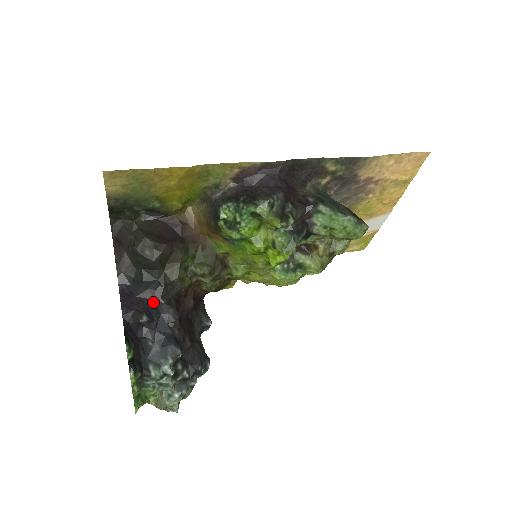
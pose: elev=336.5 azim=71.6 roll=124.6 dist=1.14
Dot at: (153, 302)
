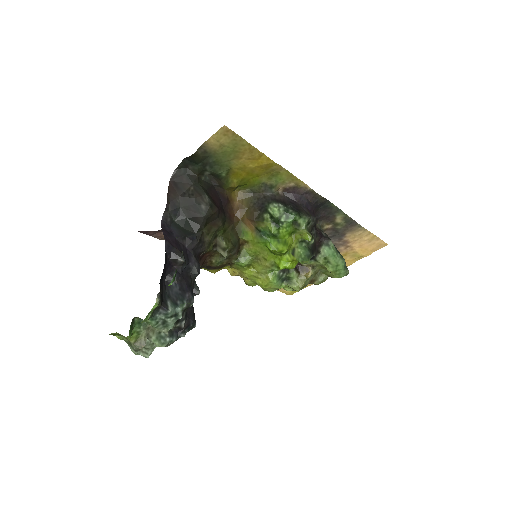
Dot at: (186, 249)
